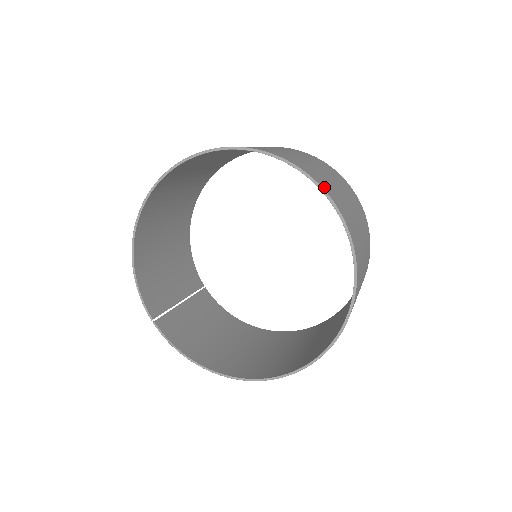
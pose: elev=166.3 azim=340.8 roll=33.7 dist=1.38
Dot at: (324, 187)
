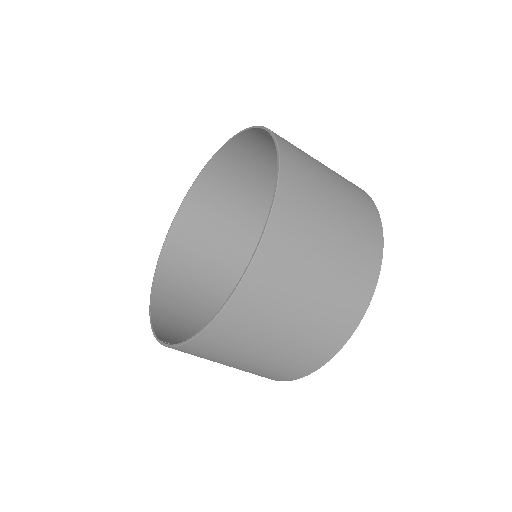
Dot at: (243, 137)
